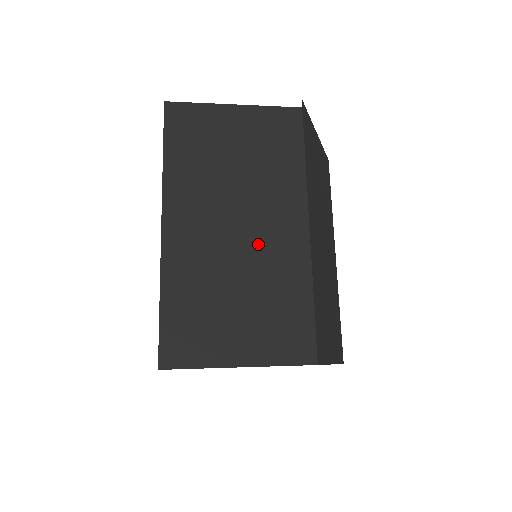
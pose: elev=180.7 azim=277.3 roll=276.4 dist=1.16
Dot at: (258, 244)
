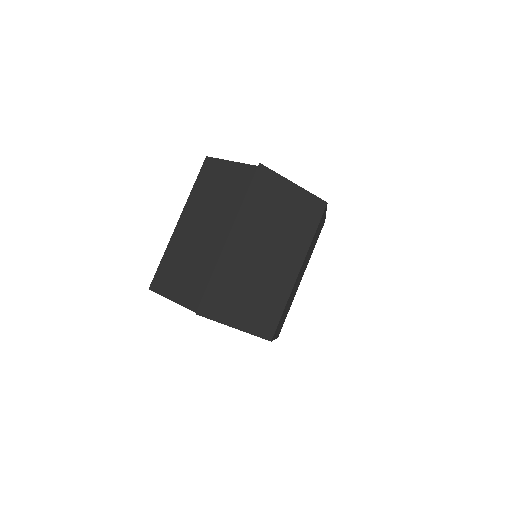
Dot at: (209, 243)
